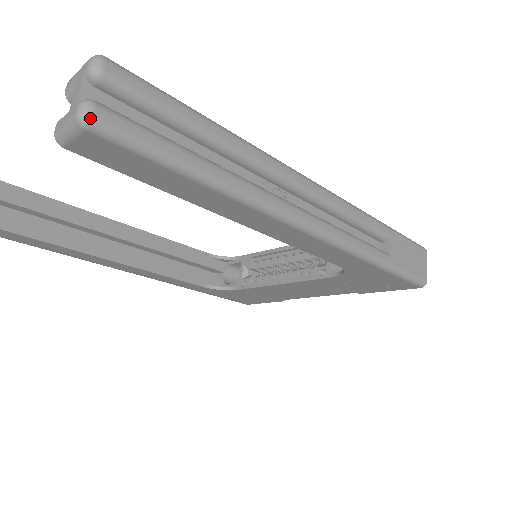
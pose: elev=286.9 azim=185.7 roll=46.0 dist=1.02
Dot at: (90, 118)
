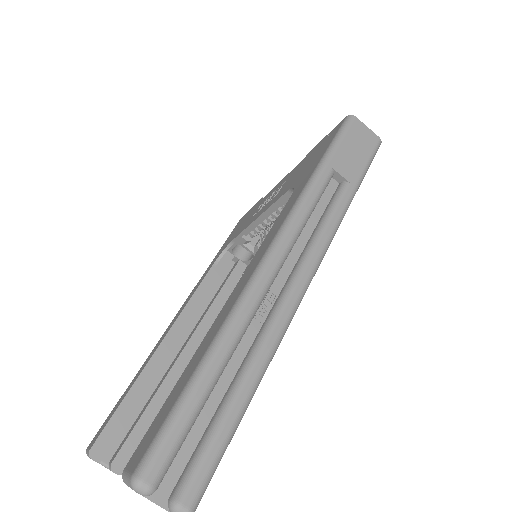
Dot at: out of frame
